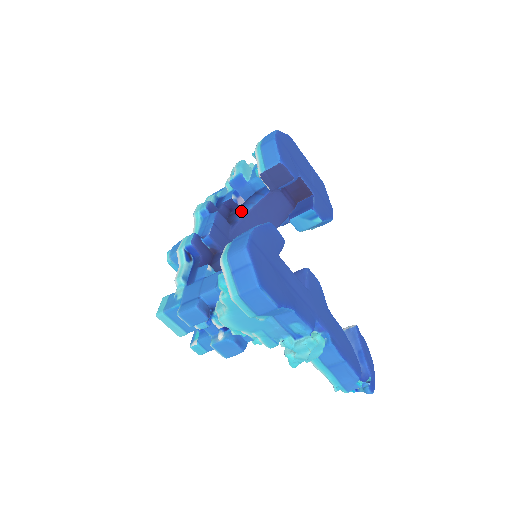
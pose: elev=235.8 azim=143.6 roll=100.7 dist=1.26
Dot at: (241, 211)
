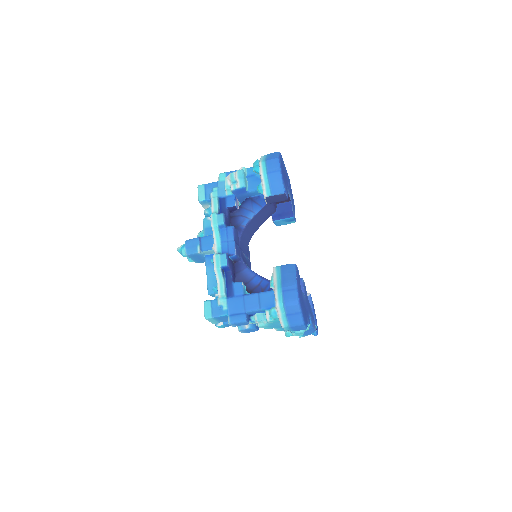
Dot at: (242, 217)
